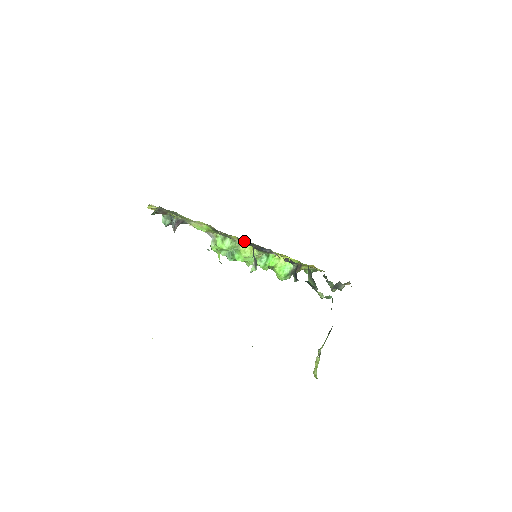
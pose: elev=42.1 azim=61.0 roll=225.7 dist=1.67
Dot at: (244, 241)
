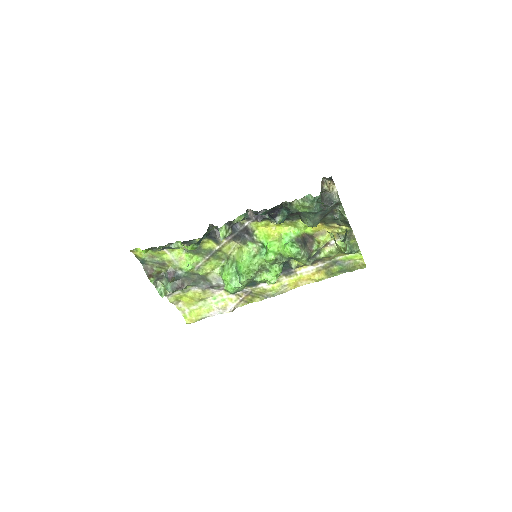
Dot at: (279, 286)
